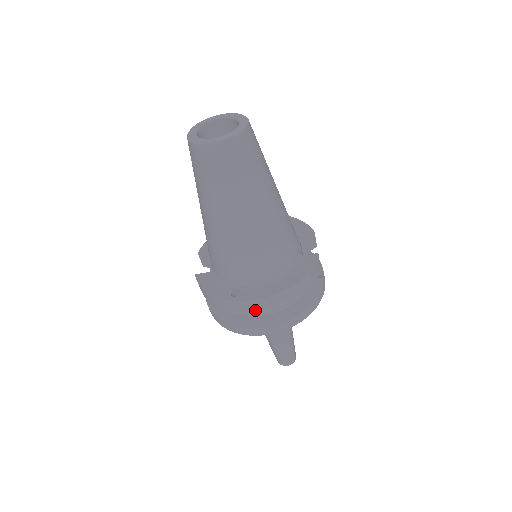
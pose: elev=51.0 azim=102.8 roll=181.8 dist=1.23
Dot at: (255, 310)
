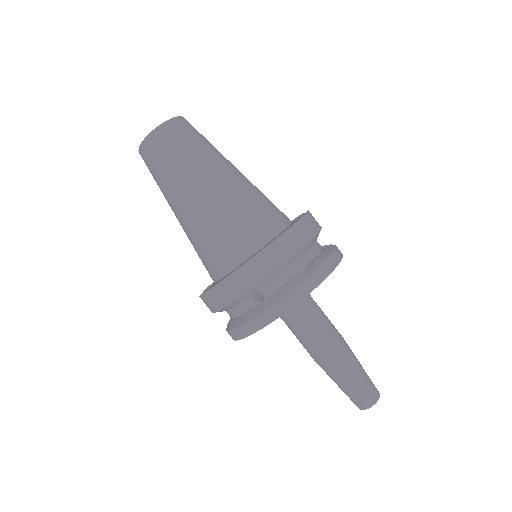
Dot at: (262, 272)
